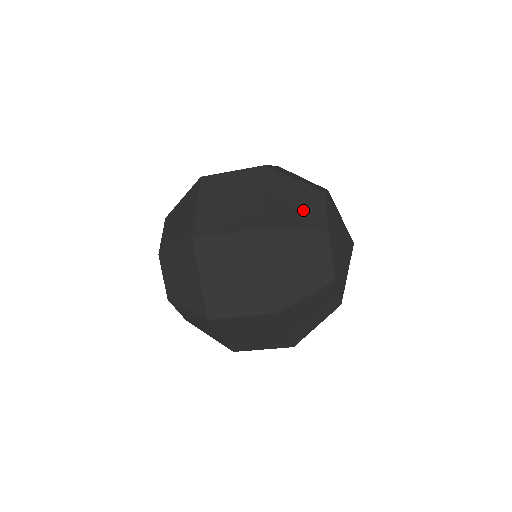
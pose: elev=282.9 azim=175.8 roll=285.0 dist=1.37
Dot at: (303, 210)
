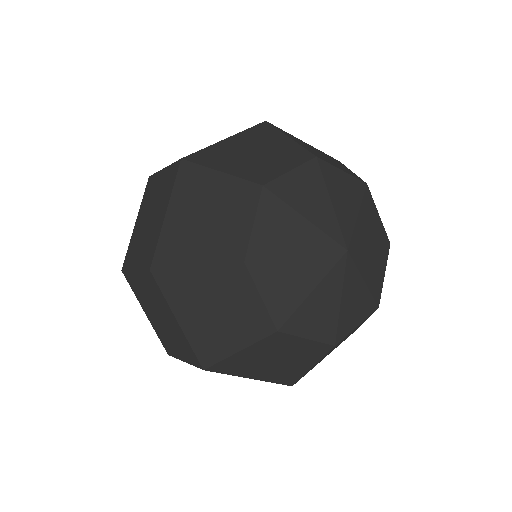
Dot at: (215, 229)
